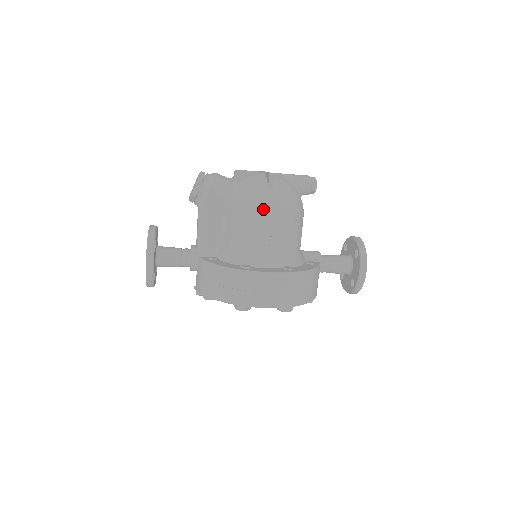
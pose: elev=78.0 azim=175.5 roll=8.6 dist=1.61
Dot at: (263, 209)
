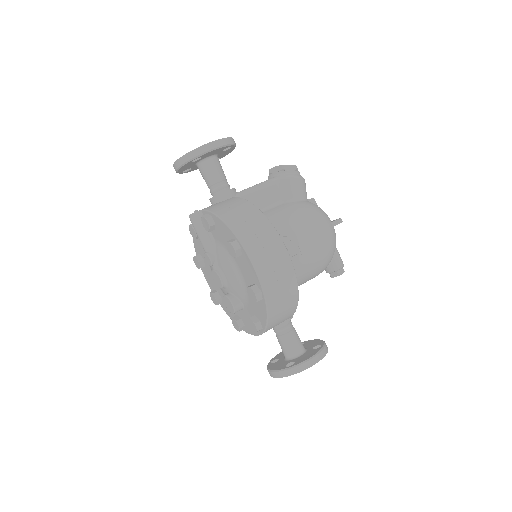
Dot at: (319, 224)
